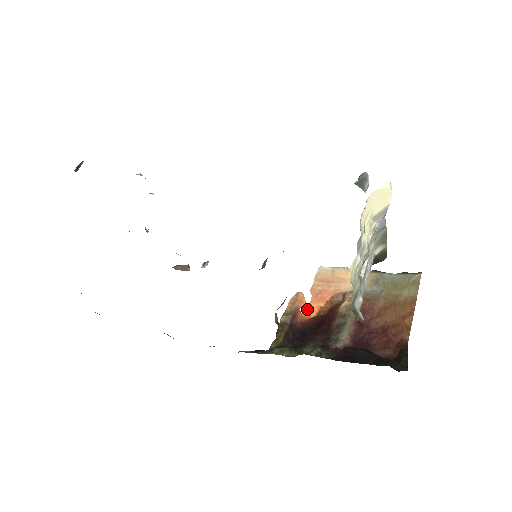
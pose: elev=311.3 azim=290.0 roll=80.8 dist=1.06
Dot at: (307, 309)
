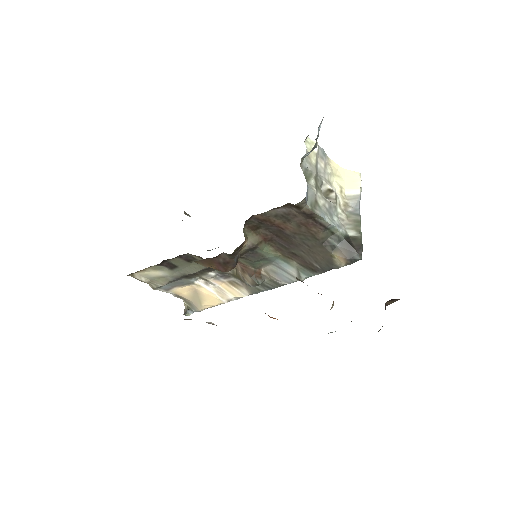
Dot at: occluded
